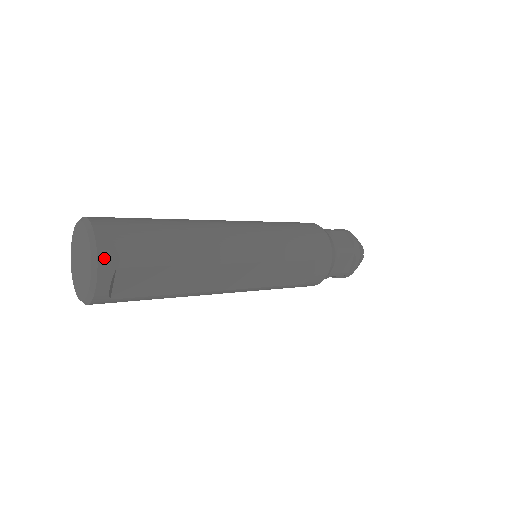
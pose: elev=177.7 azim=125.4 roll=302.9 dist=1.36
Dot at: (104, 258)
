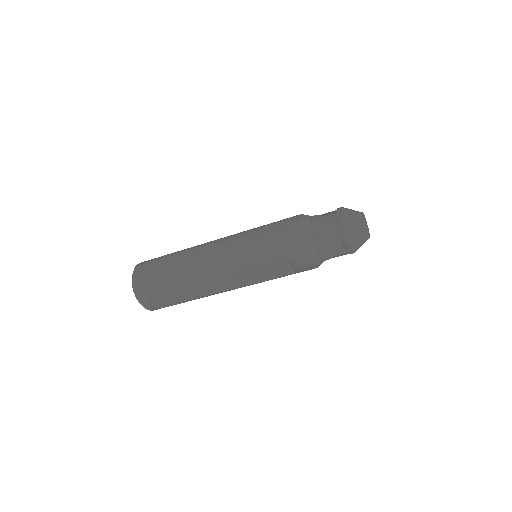
Dot at: (139, 294)
